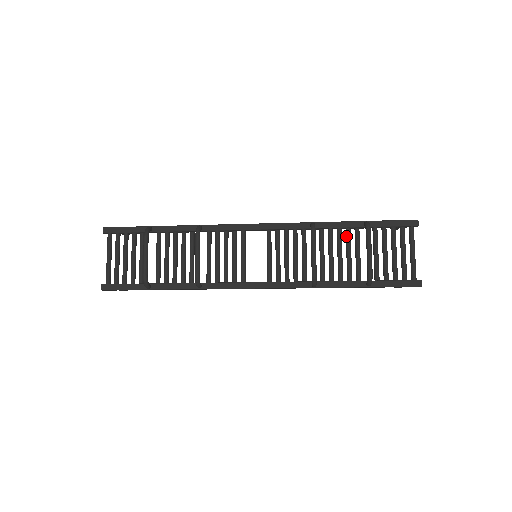
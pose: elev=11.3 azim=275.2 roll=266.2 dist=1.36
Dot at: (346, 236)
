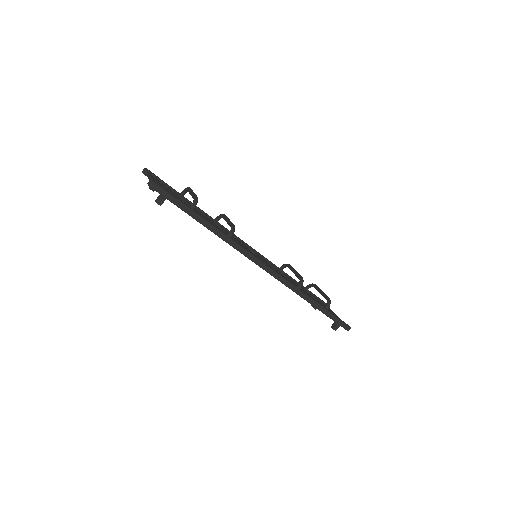
Dot at: occluded
